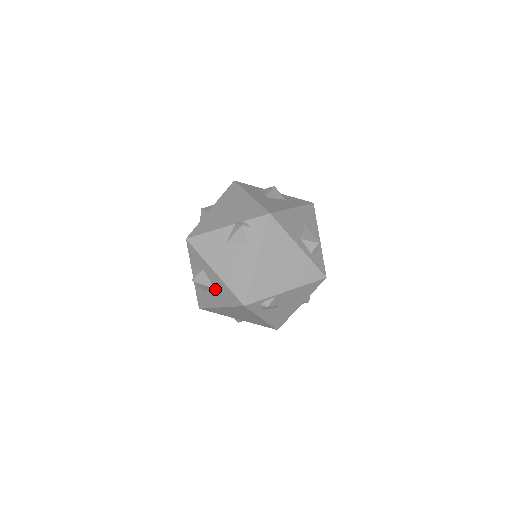
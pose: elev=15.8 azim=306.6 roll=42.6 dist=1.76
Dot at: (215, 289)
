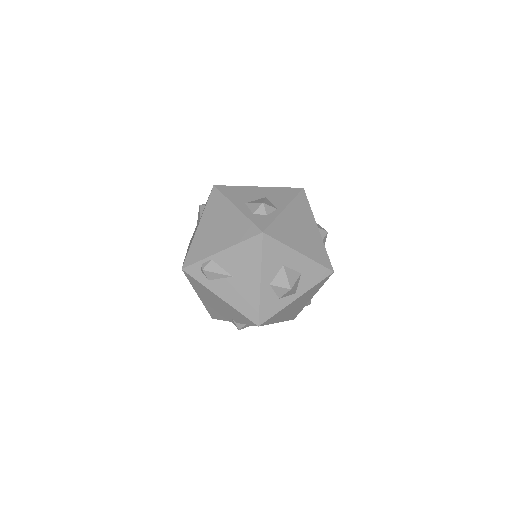
Dot at: occluded
